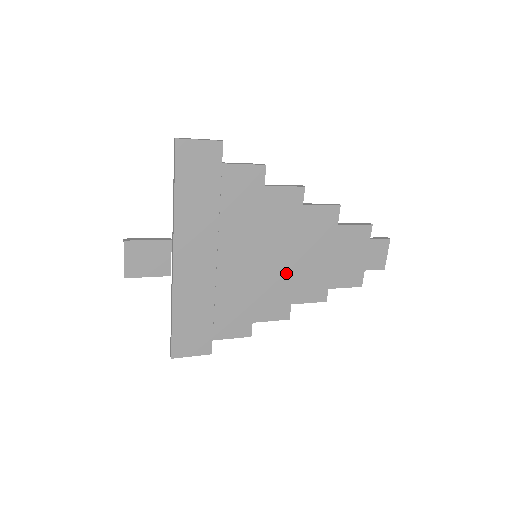
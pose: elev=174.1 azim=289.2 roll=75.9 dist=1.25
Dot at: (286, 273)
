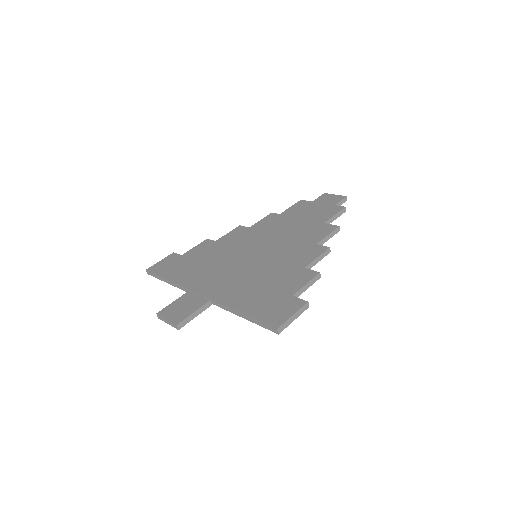
Dot at: occluded
